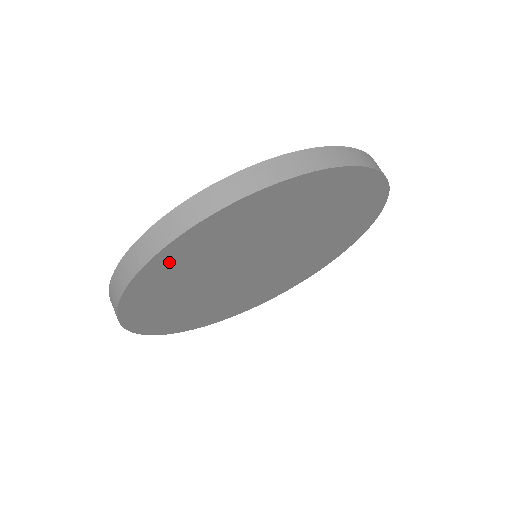
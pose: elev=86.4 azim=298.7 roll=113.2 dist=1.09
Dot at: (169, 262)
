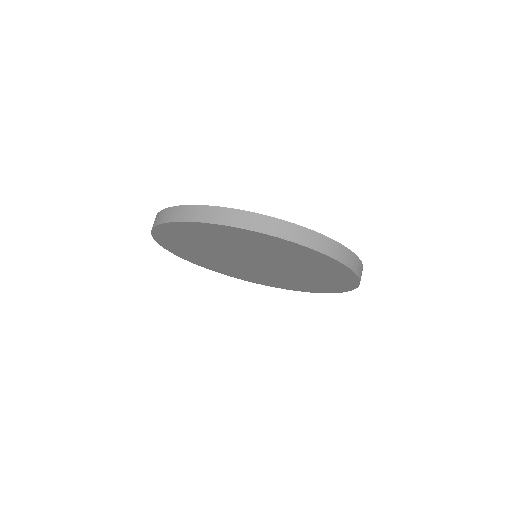
Dot at: (223, 231)
